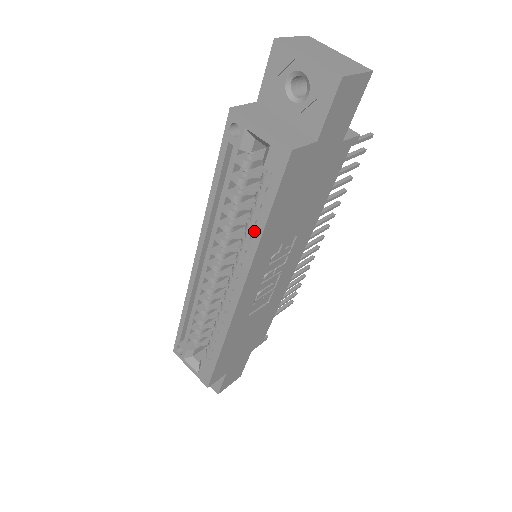
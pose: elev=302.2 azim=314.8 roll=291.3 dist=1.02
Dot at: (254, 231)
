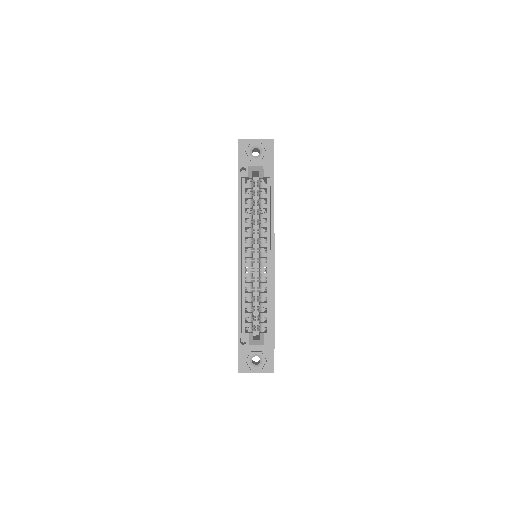
Dot at: (267, 214)
